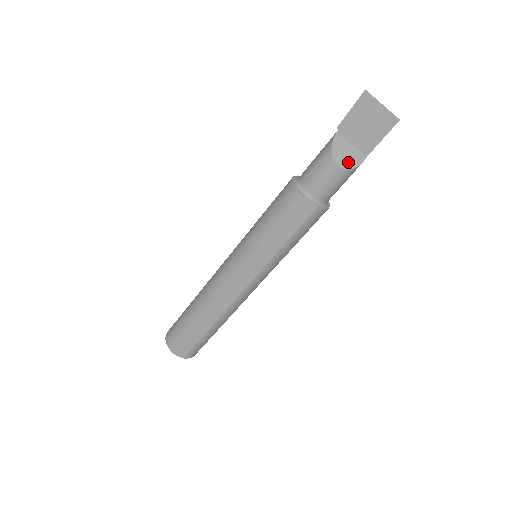
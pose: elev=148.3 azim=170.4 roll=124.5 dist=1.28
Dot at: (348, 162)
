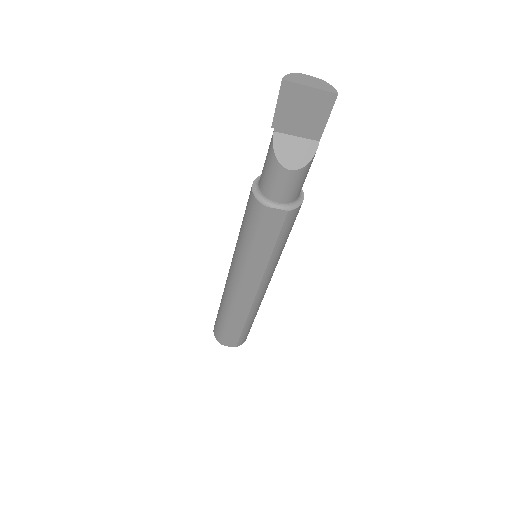
Dot at: (299, 159)
